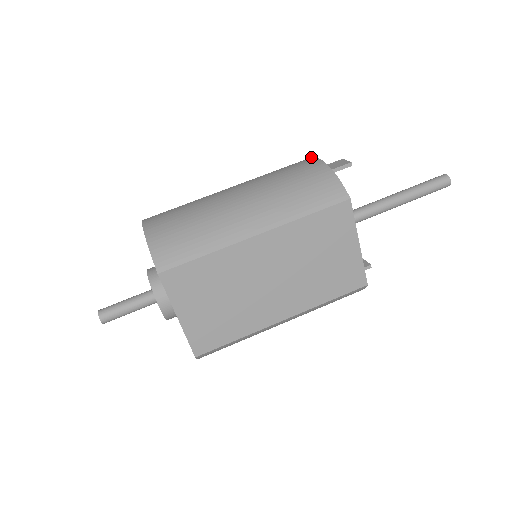
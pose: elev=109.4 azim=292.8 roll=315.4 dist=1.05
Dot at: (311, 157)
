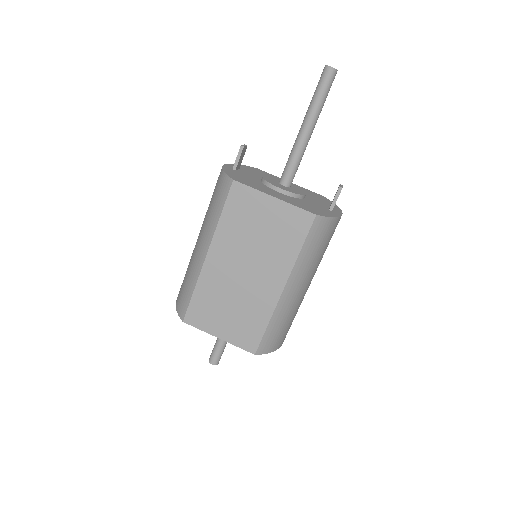
Dot at: (229, 164)
